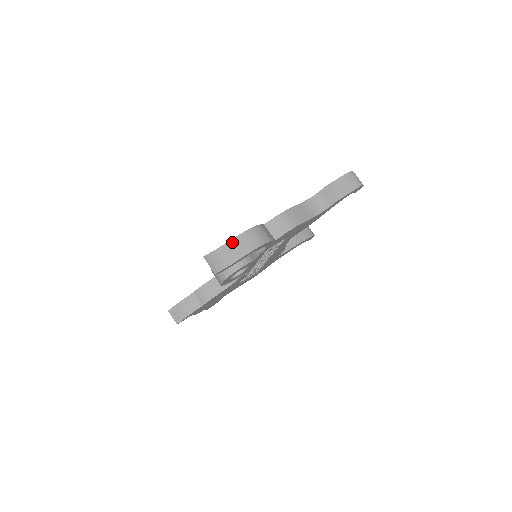
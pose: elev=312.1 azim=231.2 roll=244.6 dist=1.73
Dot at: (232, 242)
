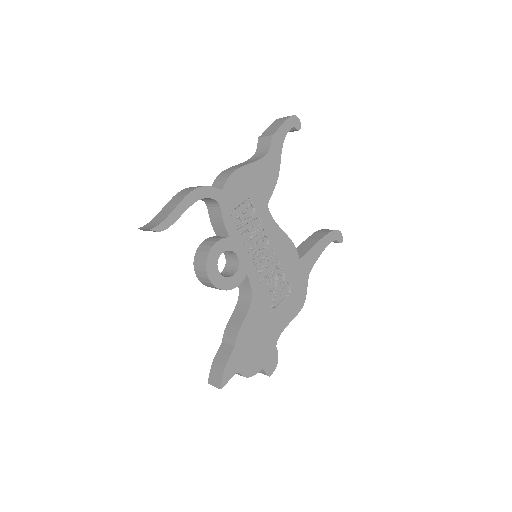
Dot at: (166, 206)
